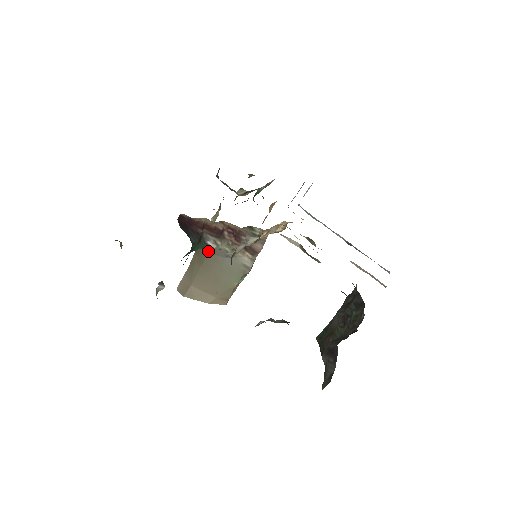
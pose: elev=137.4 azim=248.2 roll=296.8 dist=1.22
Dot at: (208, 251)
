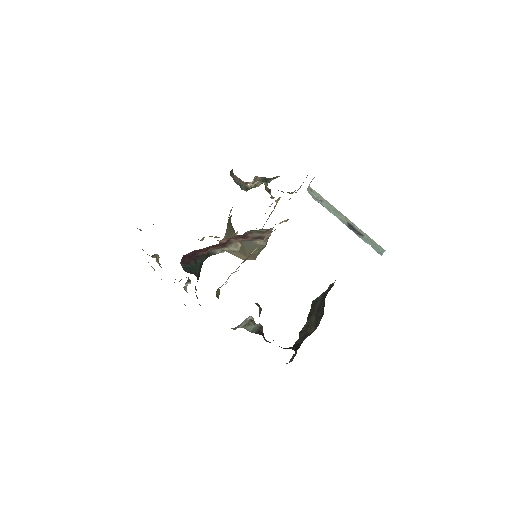
Dot at: (233, 231)
